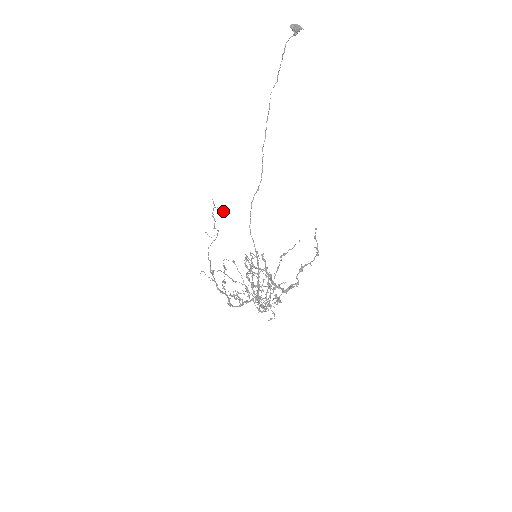
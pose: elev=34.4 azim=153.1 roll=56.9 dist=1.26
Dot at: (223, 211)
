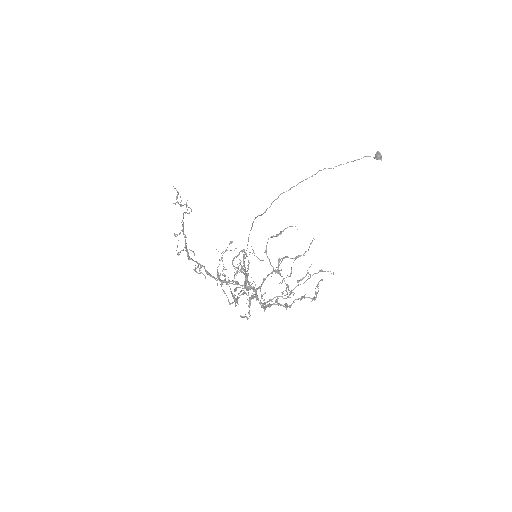
Dot at: (175, 203)
